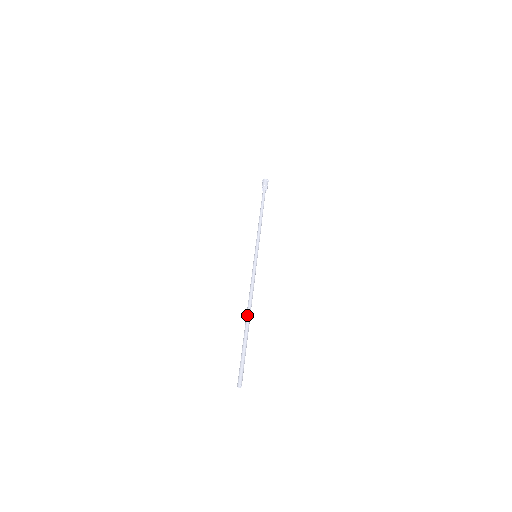
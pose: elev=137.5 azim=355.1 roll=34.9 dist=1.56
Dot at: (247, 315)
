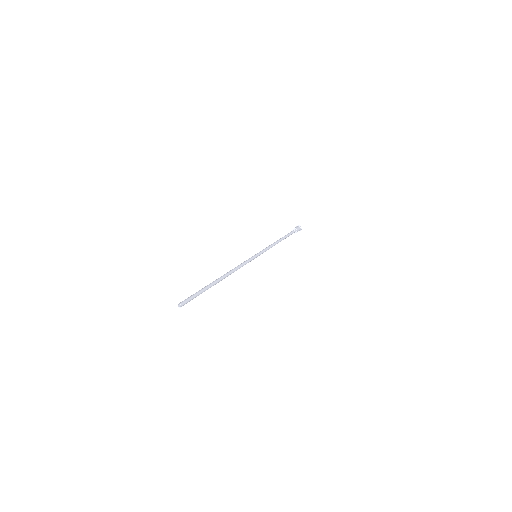
Dot at: (221, 277)
